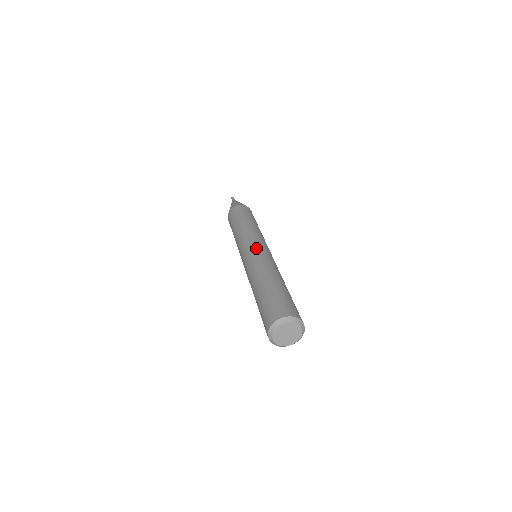
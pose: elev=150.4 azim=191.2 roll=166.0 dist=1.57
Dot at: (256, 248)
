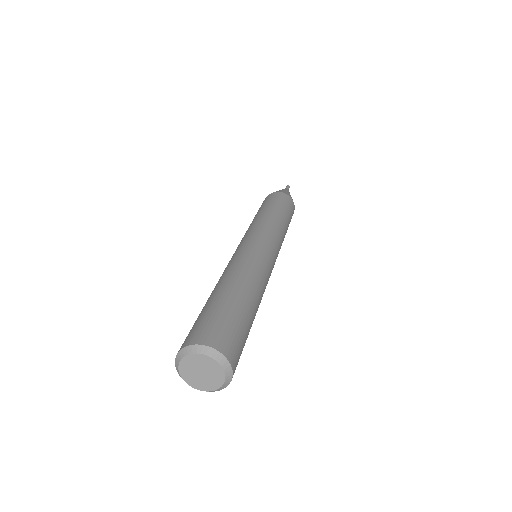
Dot at: (267, 250)
